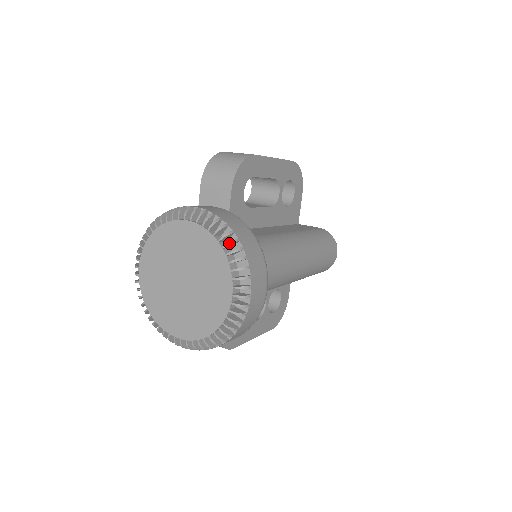
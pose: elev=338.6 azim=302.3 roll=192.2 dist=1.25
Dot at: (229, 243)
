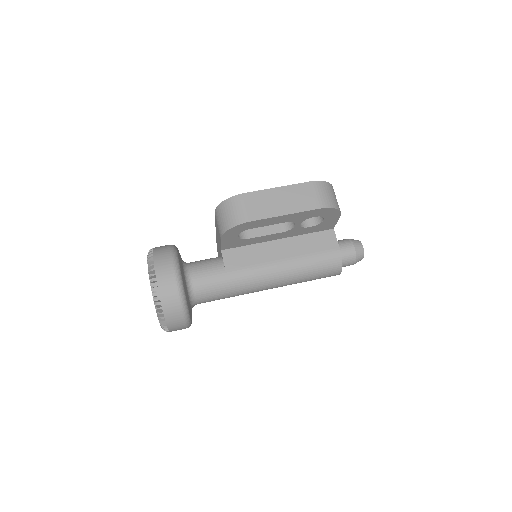
Dot at: (157, 312)
